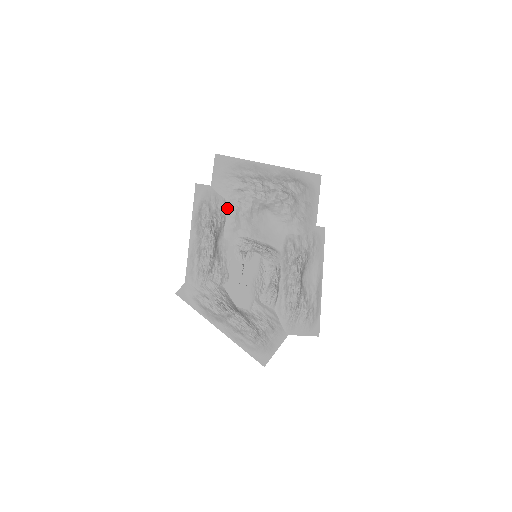
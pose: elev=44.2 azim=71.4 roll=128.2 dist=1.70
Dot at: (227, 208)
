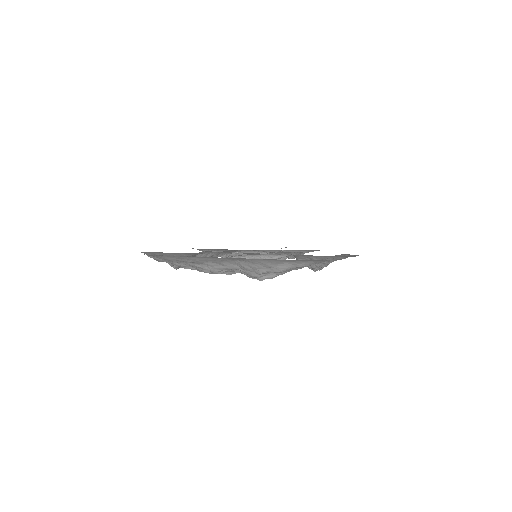
Dot at: occluded
